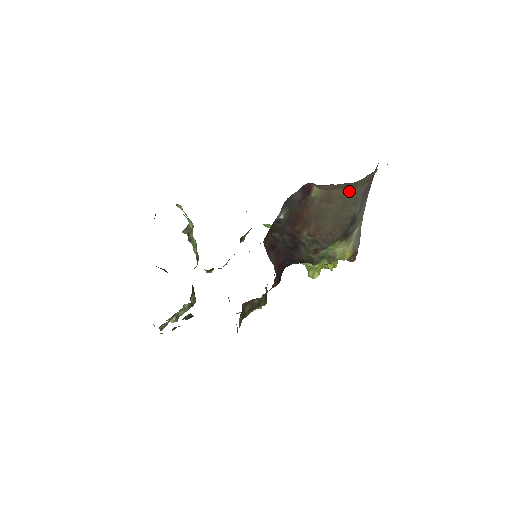
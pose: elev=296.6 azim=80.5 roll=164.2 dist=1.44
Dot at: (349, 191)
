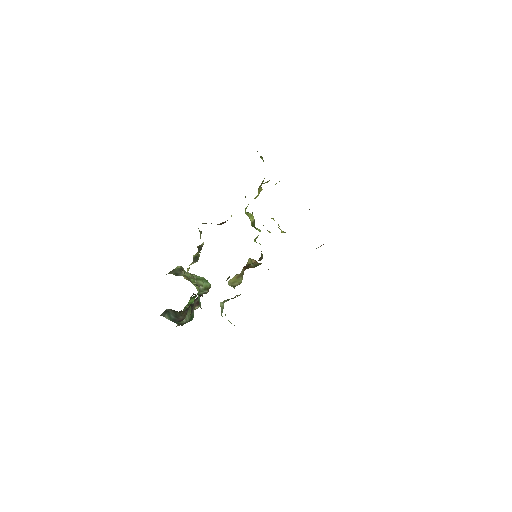
Dot at: occluded
